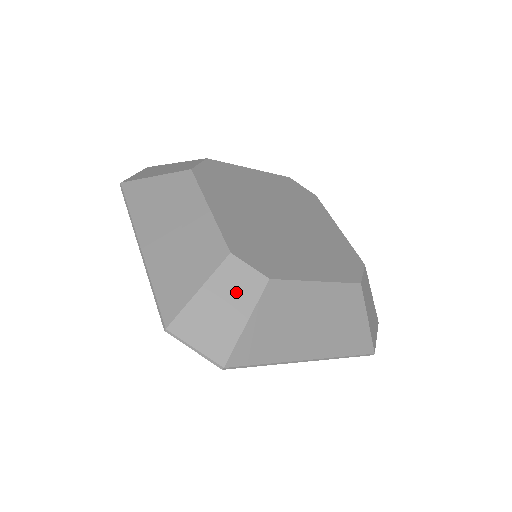
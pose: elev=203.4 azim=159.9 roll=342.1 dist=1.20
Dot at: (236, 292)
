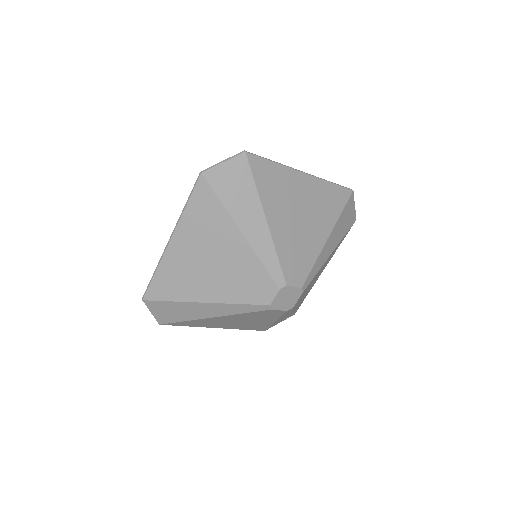
Dot at: occluded
